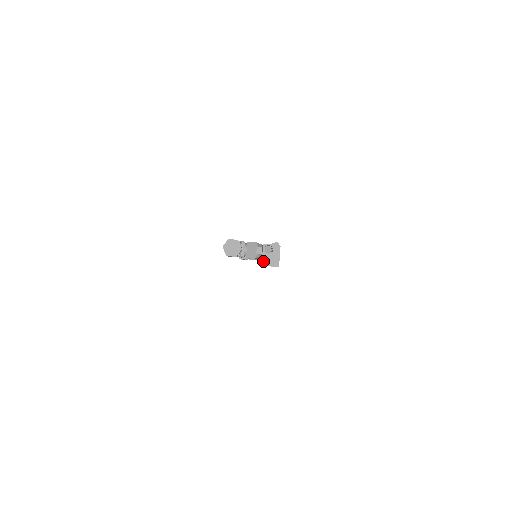
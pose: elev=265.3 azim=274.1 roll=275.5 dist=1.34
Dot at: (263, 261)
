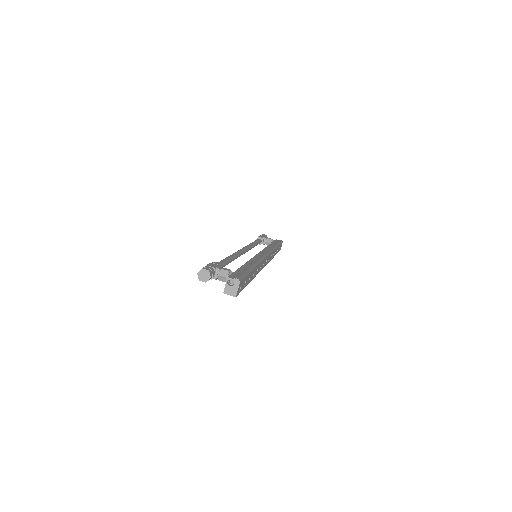
Dot at: (225, 290)
